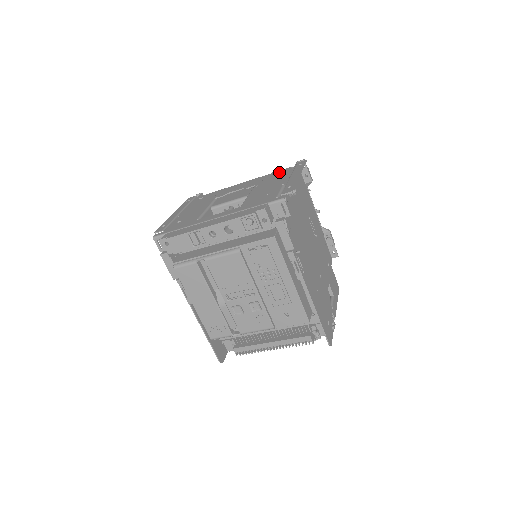
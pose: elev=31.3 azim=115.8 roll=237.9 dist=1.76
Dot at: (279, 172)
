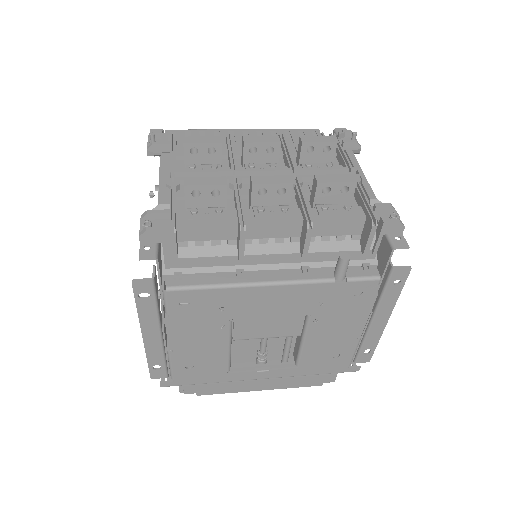
Dot at: (356, 291)
